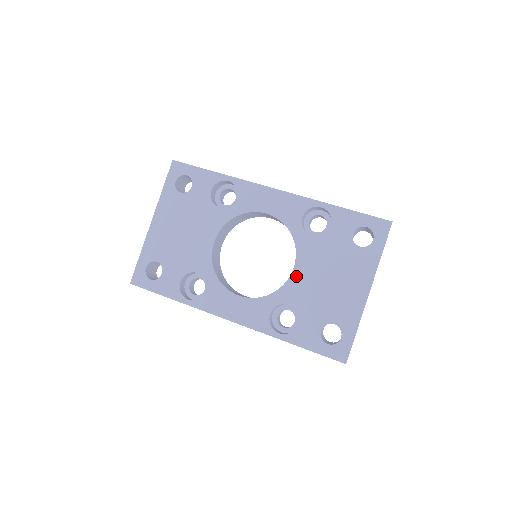
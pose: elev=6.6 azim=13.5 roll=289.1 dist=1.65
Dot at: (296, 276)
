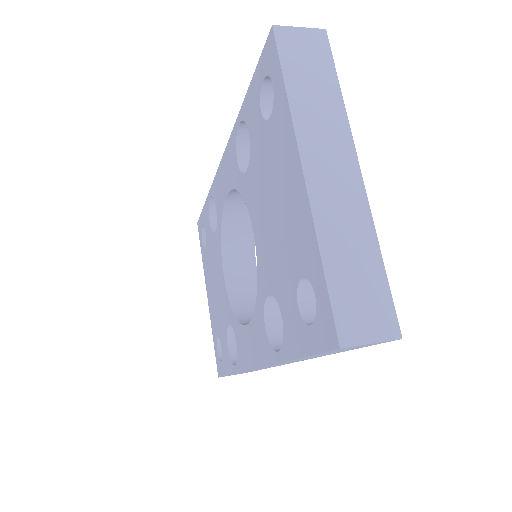
Dot at: (258, 244)
